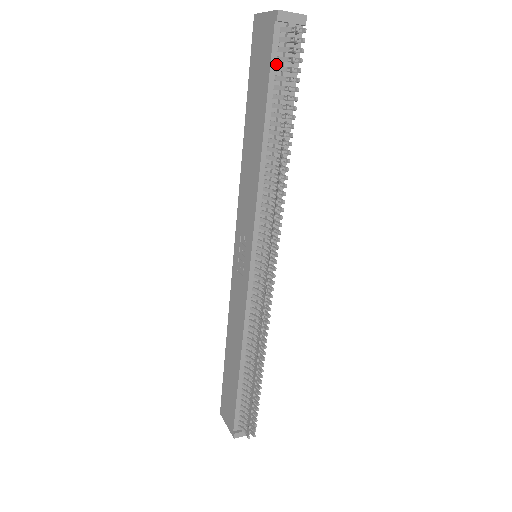
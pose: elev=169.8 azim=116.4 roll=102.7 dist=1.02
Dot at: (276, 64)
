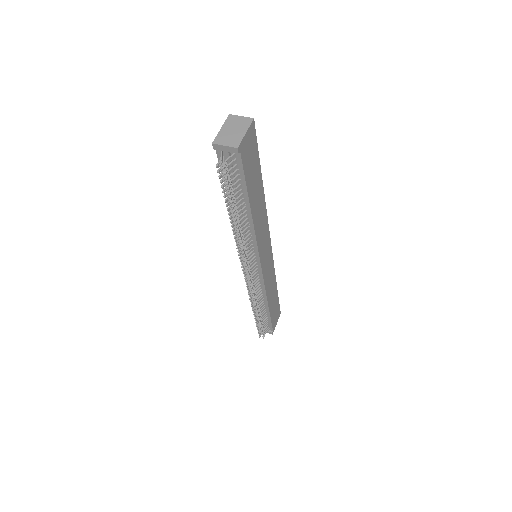
Dot at: occluded
